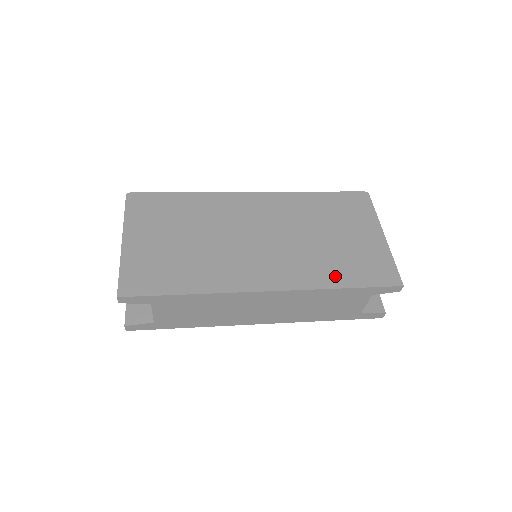
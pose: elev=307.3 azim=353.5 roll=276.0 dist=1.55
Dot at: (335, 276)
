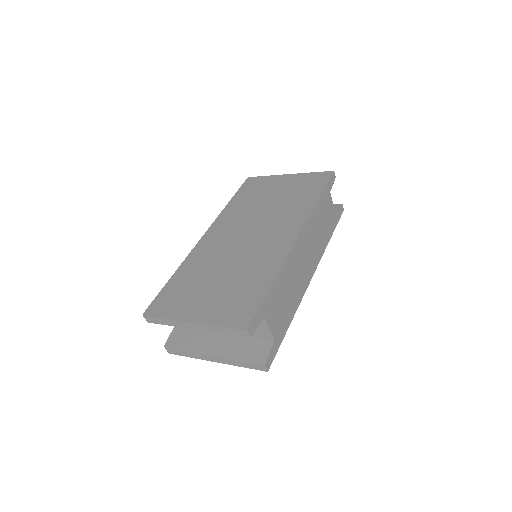
Dot at: (307, 201)
